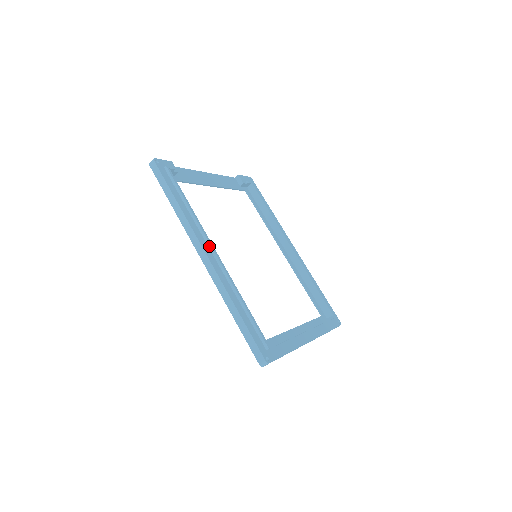
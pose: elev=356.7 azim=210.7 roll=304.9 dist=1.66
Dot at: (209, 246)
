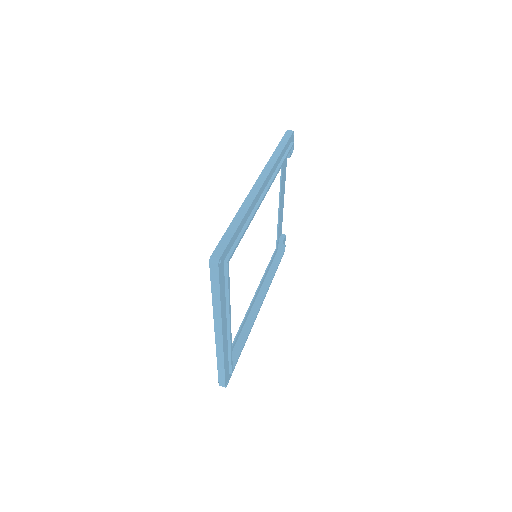
Dot at: (267, 187)
